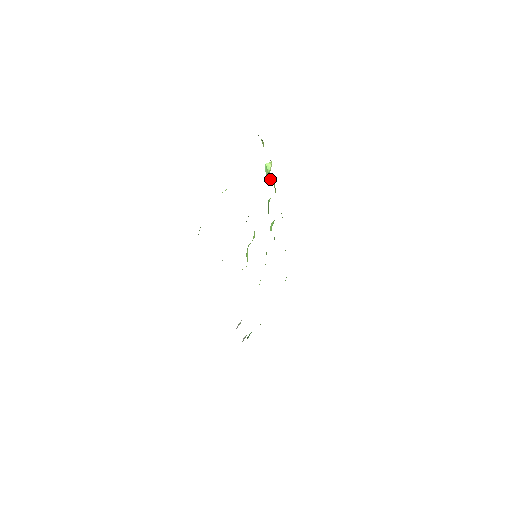
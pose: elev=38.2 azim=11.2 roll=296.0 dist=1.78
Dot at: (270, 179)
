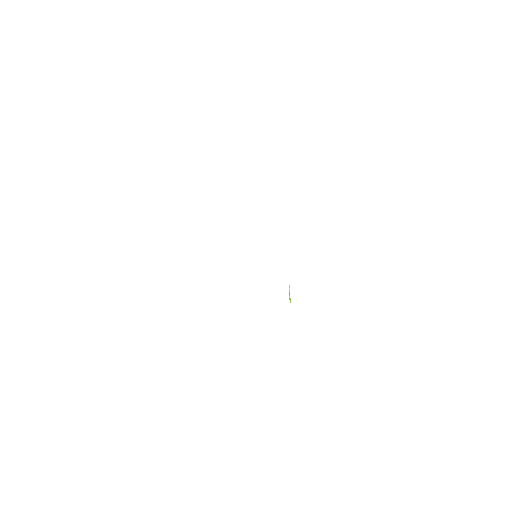
Dot at: occluded
